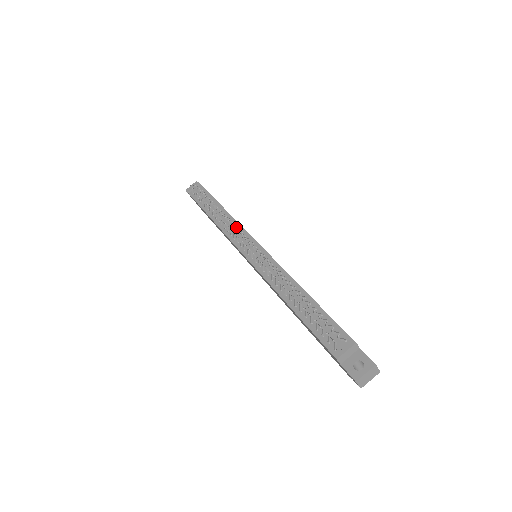
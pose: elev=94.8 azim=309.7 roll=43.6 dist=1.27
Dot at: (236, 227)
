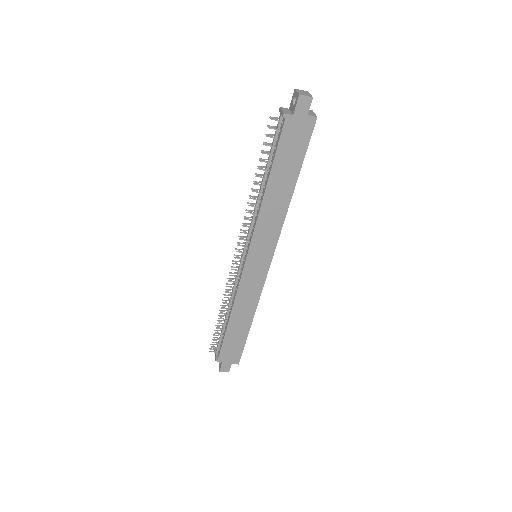
Dot at: (234, 278)
